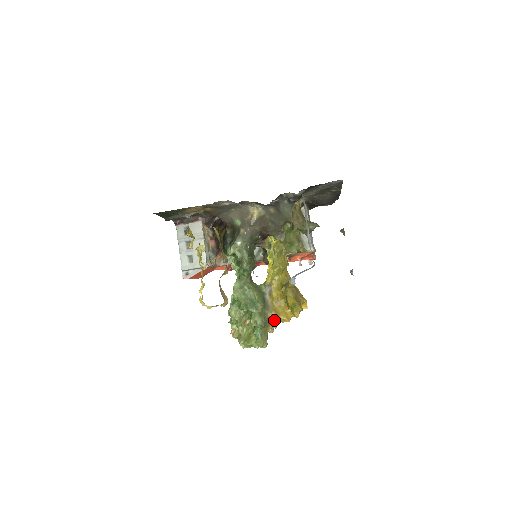
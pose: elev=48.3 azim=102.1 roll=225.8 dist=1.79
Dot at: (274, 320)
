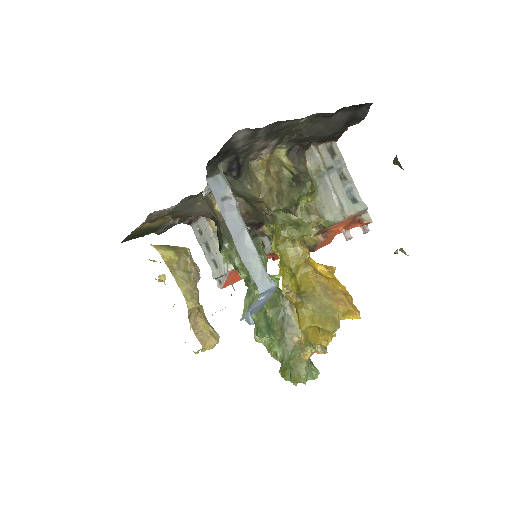
Dot at: (306, 345)
